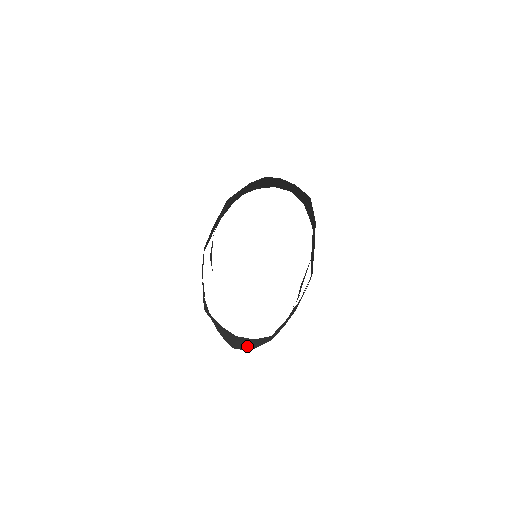
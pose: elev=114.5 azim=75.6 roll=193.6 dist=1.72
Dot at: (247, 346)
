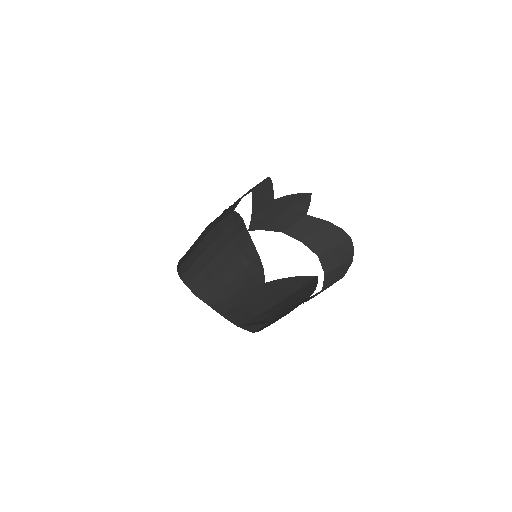
Dot at: (246, 239)
